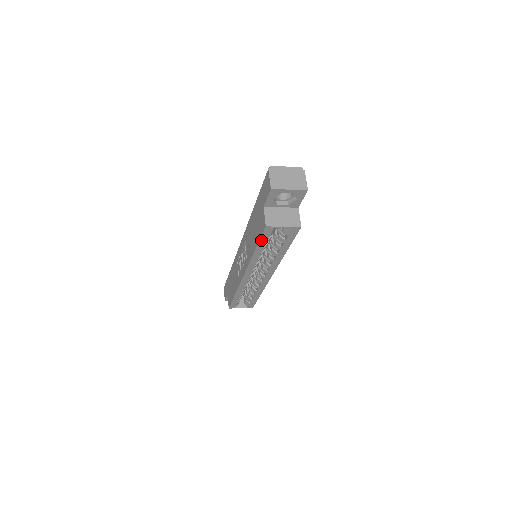
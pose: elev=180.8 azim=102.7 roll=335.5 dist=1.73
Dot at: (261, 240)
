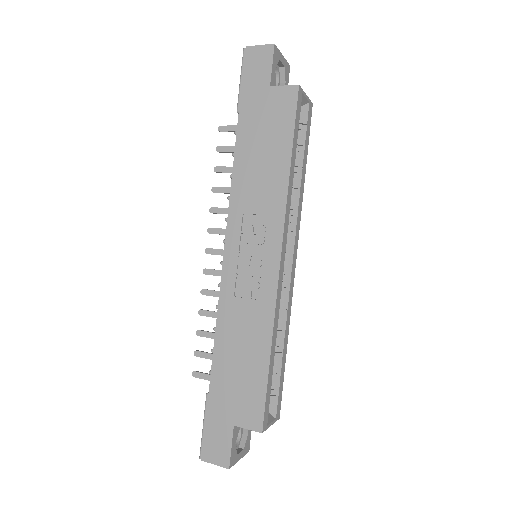
Dot at: (295, 127)
